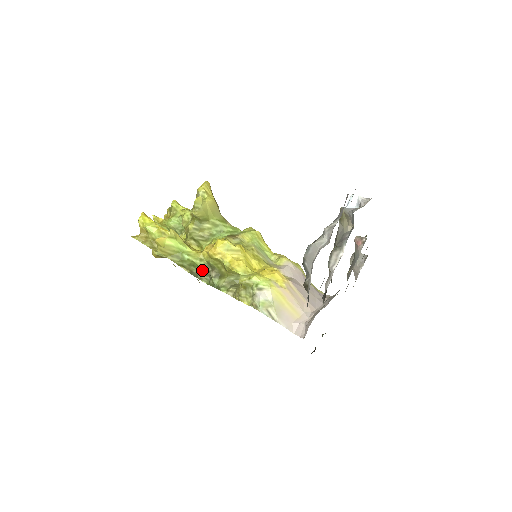
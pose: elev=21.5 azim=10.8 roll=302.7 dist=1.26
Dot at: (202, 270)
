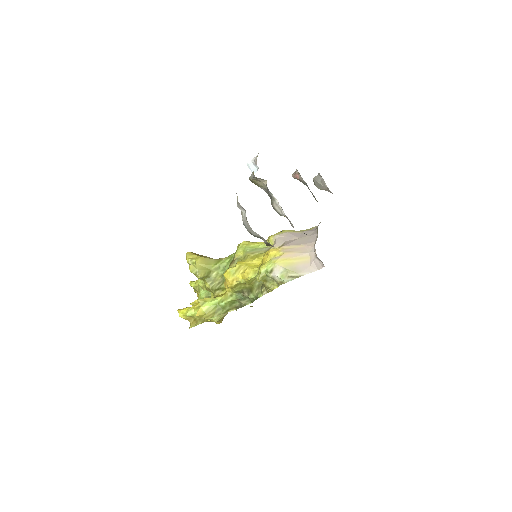
Dot at: (239, 300)
